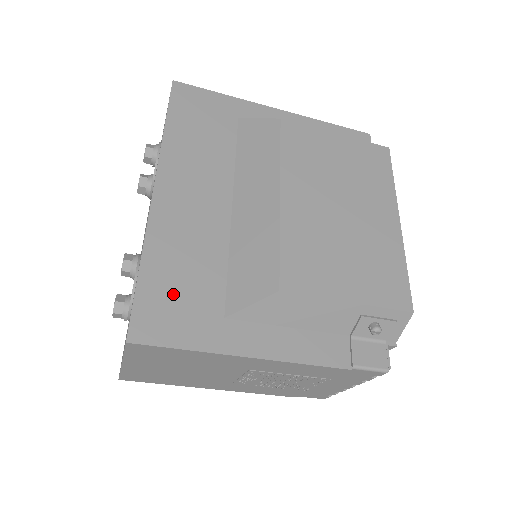
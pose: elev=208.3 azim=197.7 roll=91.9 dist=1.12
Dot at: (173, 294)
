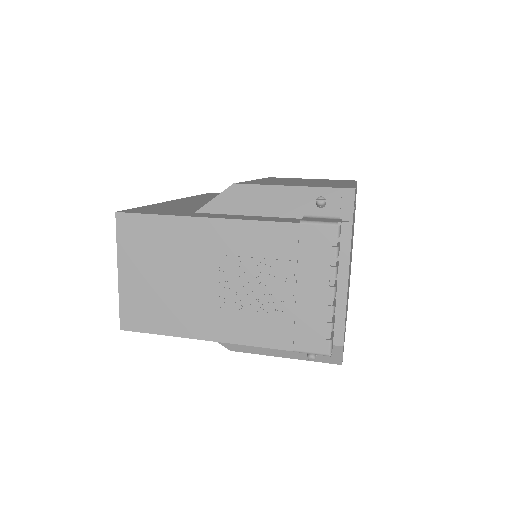
Dot at: (161, 209)
